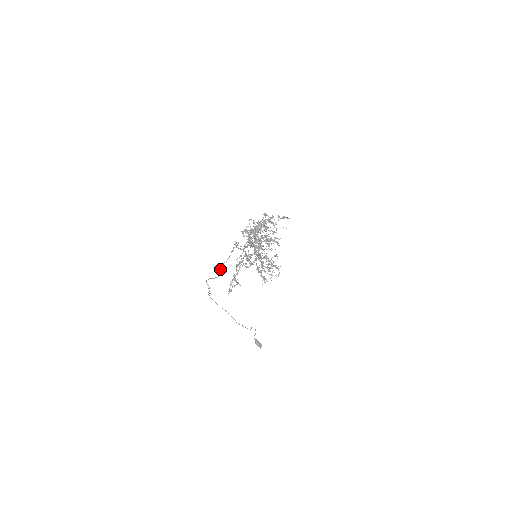
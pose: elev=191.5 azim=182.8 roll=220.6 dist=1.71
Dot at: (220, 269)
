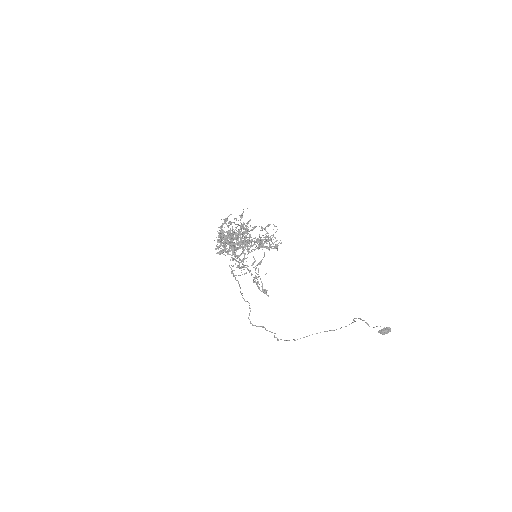
Dot at: (242, 297)
